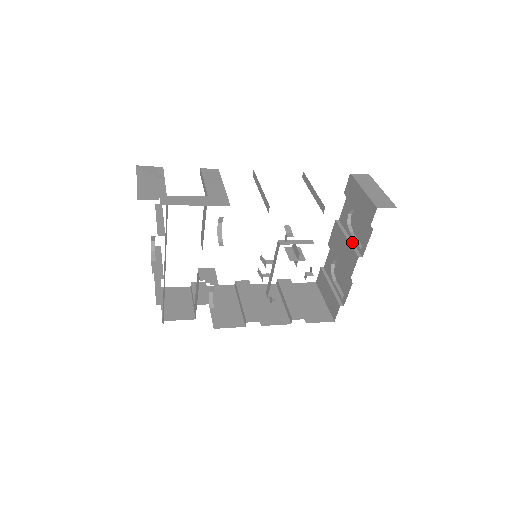
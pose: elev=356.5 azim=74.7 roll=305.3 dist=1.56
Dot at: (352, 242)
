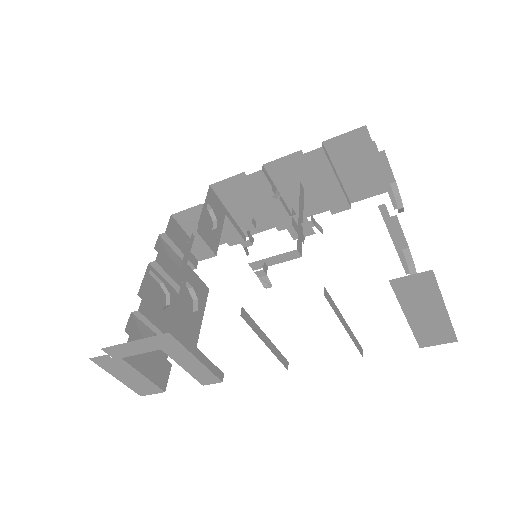
Dot at: occluded
